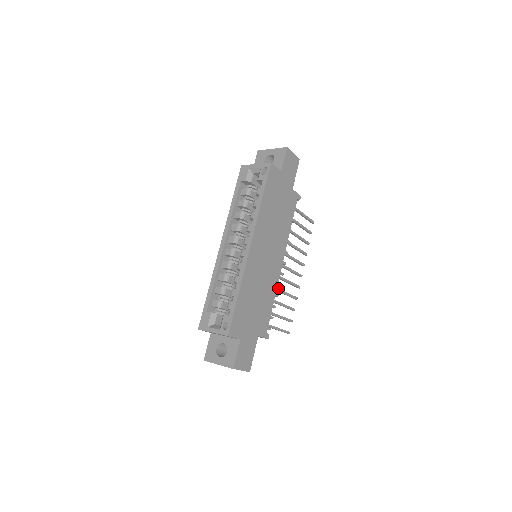
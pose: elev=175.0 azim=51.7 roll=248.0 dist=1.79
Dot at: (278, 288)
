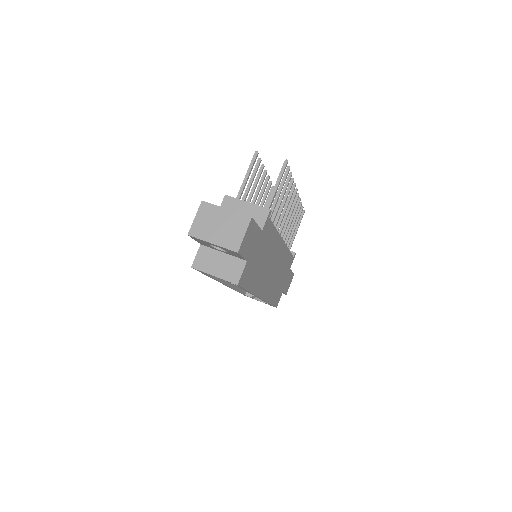
Dot at: (286, 236)
